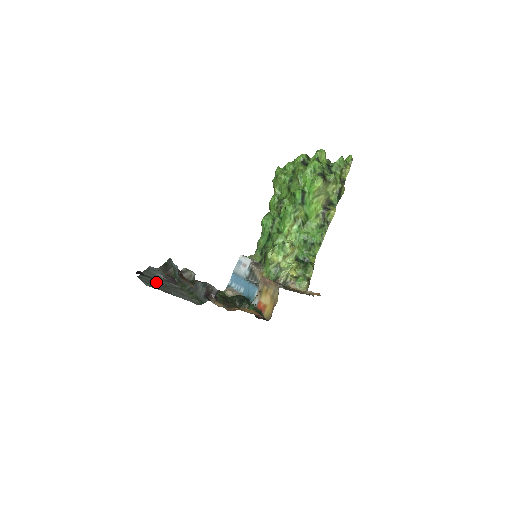
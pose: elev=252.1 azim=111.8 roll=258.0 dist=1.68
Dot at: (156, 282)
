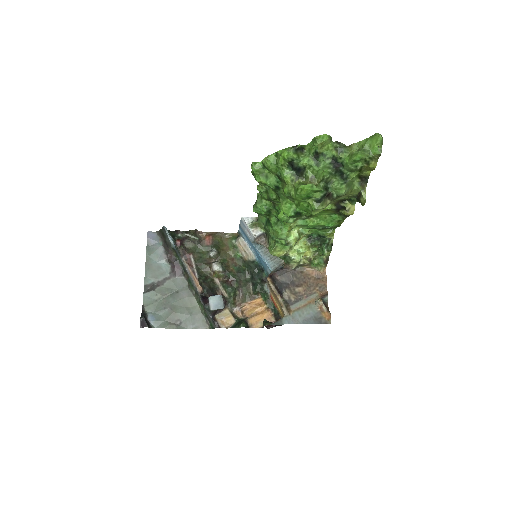
Dot at: (162, 298)
